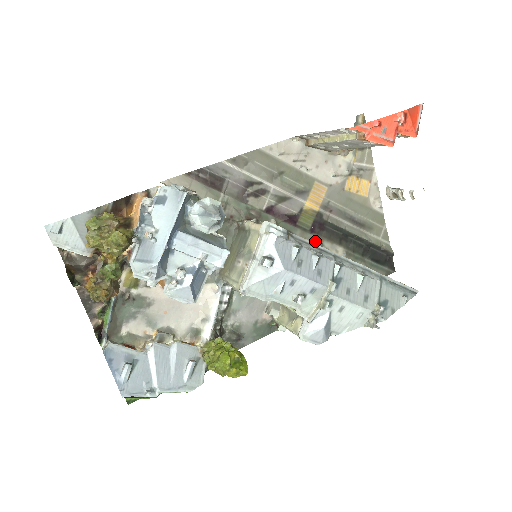
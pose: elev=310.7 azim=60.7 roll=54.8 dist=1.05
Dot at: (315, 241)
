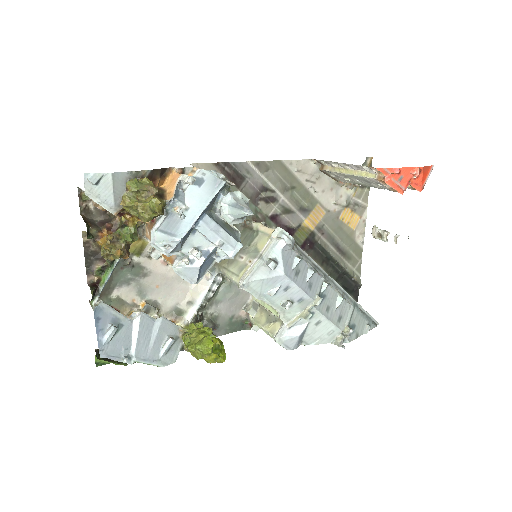
Dot at: occluded
